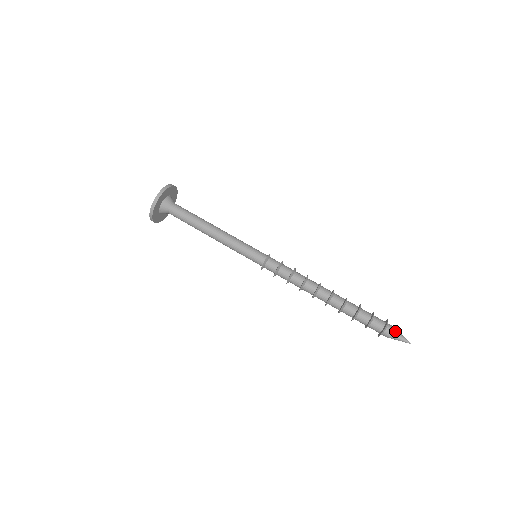
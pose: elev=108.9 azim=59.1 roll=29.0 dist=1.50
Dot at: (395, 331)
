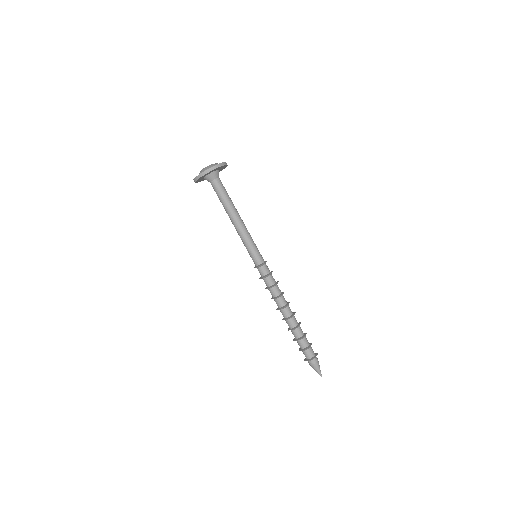
Dot at: (317, 364)
